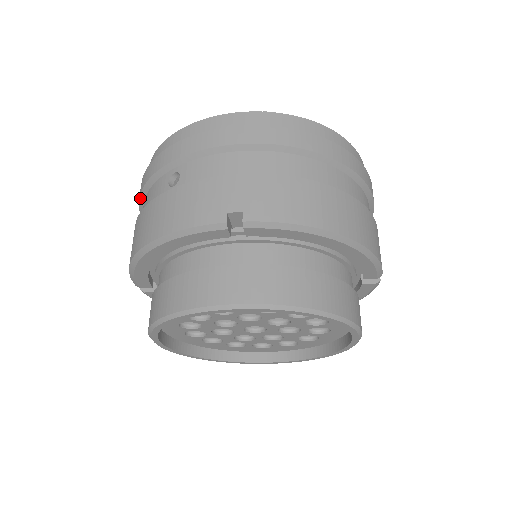
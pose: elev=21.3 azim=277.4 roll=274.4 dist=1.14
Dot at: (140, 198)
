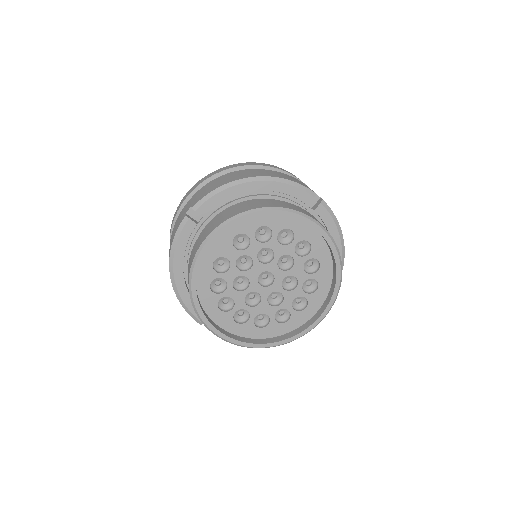
Dot at: occluded
